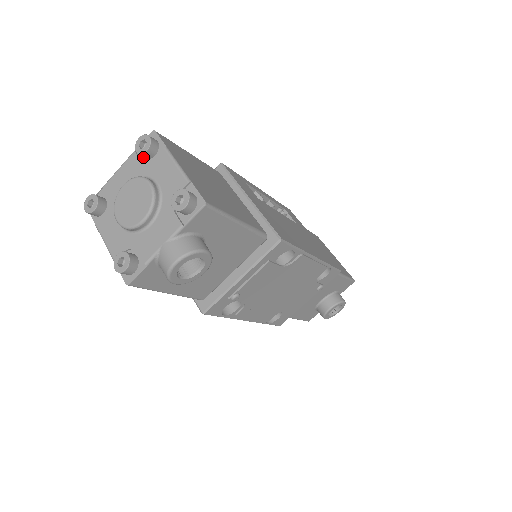
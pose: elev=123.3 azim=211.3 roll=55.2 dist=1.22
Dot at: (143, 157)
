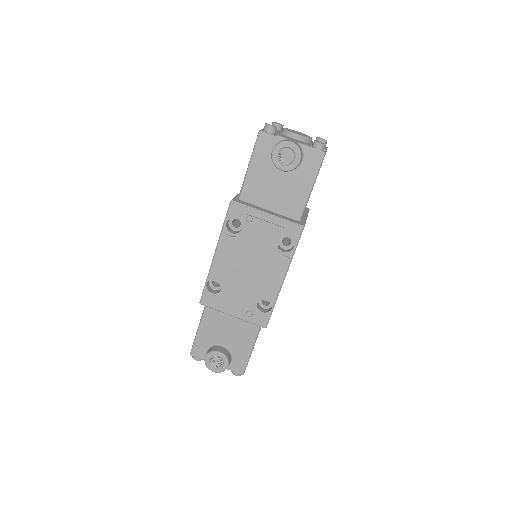
Dot at: occluded
